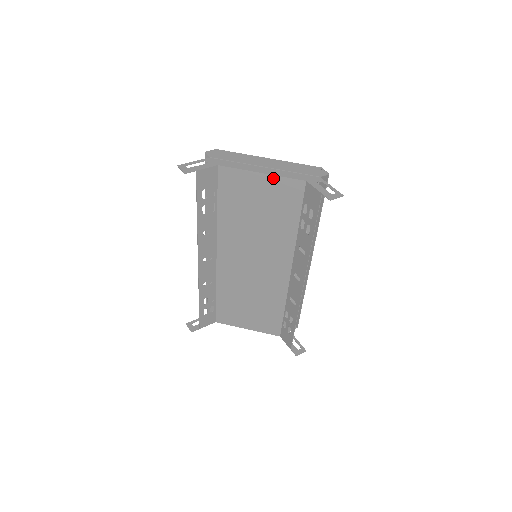
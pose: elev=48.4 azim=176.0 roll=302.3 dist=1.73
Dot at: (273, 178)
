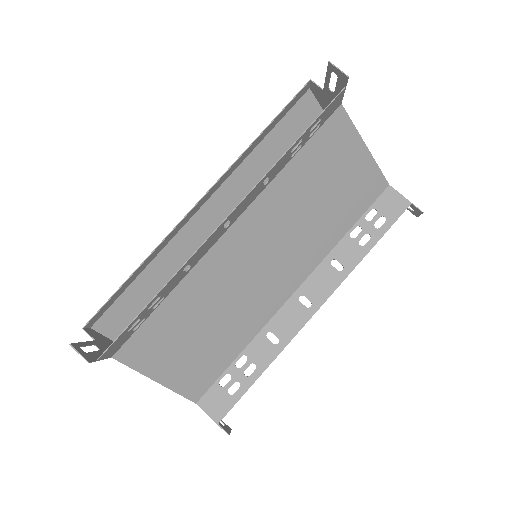
Dot at: (371, 161)
